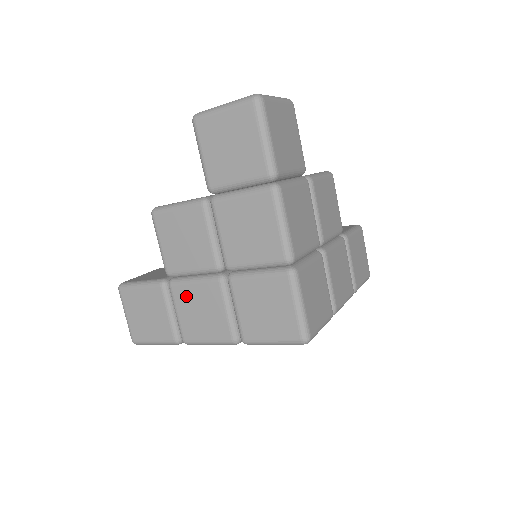
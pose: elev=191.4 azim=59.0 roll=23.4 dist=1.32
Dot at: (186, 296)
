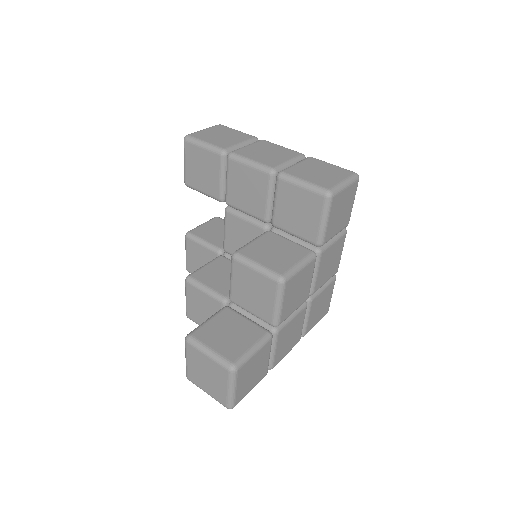
Dot at: occluded
